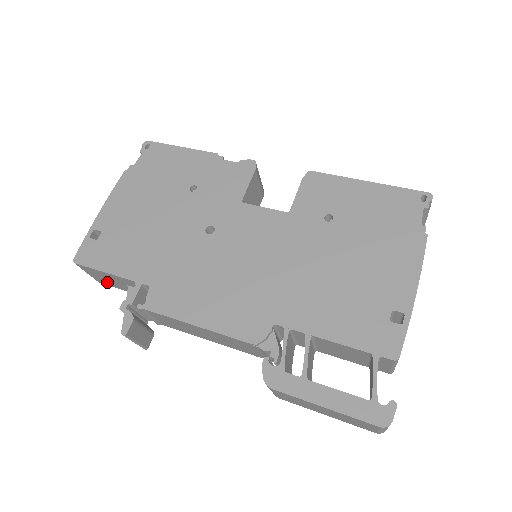
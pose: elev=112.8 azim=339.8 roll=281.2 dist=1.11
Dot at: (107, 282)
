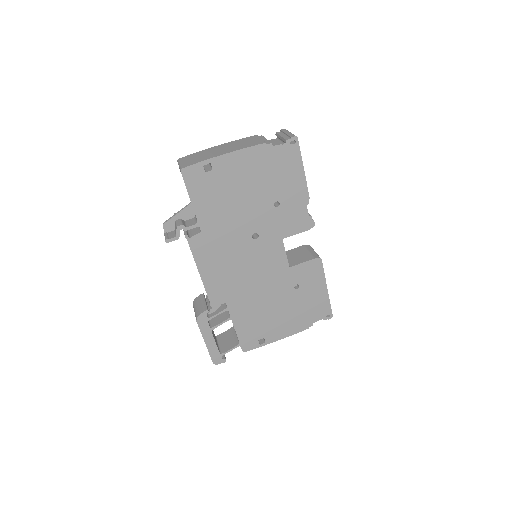
Dot at: occluded
